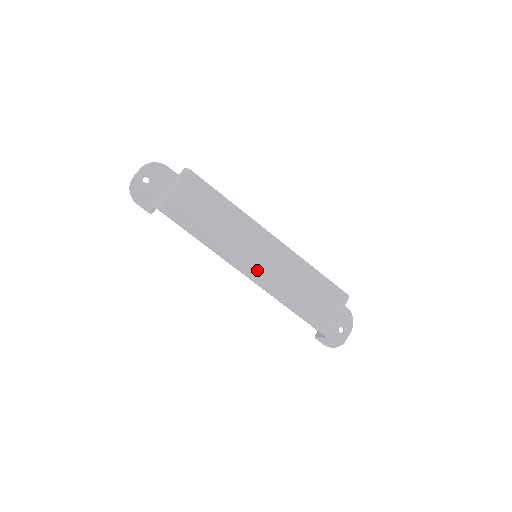
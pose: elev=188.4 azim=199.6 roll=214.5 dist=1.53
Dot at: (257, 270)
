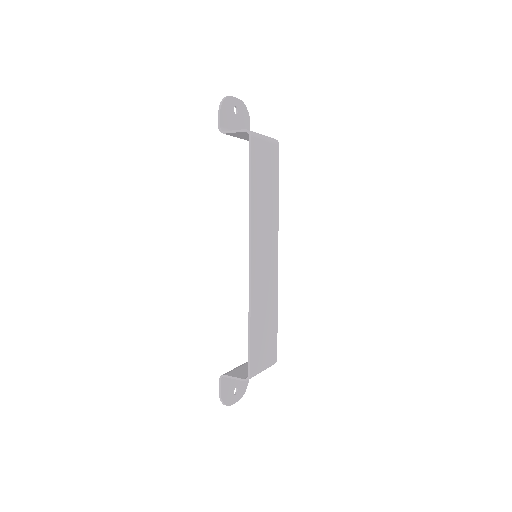
Dot at: (257, 265)
